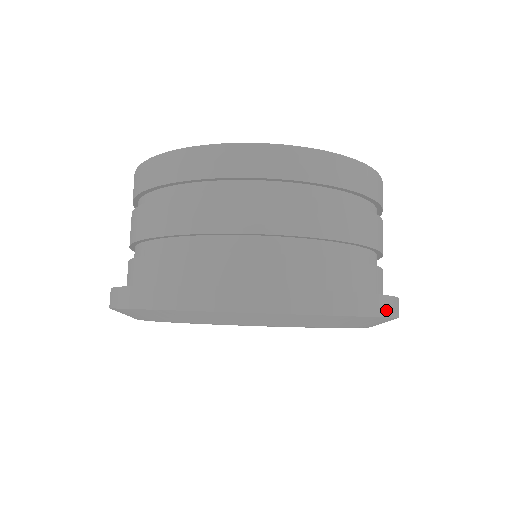
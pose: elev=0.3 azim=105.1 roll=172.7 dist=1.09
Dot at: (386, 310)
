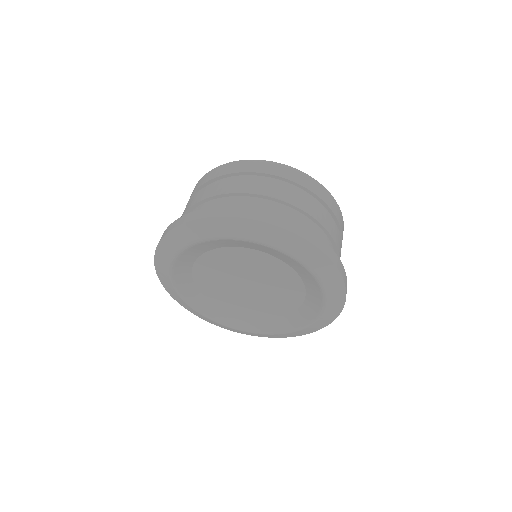
Dot at: (335, 261)
